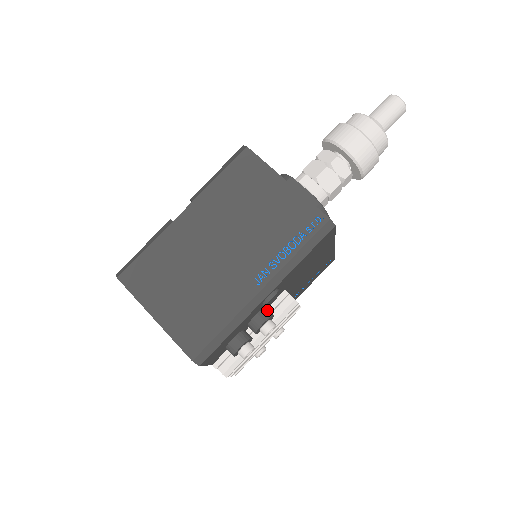
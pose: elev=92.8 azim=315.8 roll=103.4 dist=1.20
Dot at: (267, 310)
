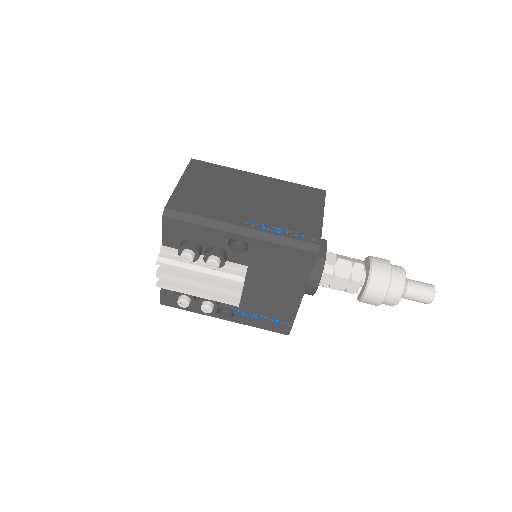
Dot at: (226, 255)
